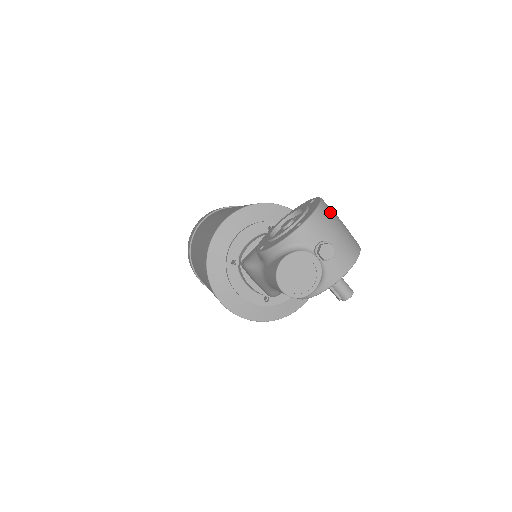
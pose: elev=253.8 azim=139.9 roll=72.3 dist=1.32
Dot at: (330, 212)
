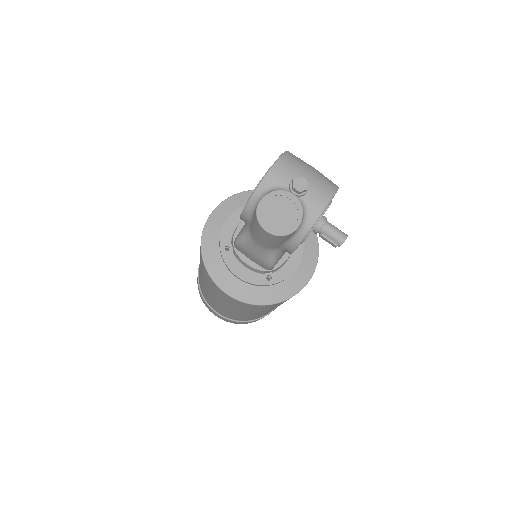
Dot at: (298, 158)
